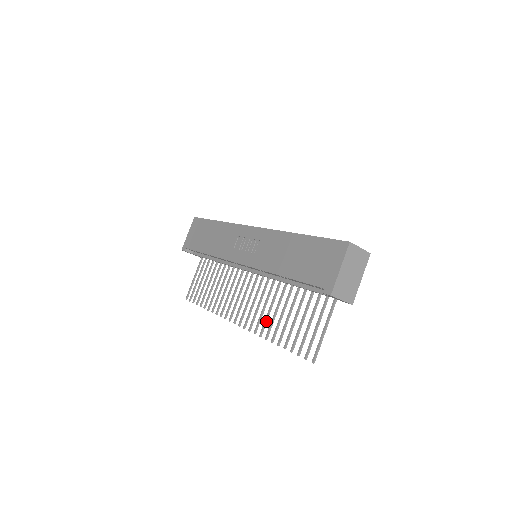
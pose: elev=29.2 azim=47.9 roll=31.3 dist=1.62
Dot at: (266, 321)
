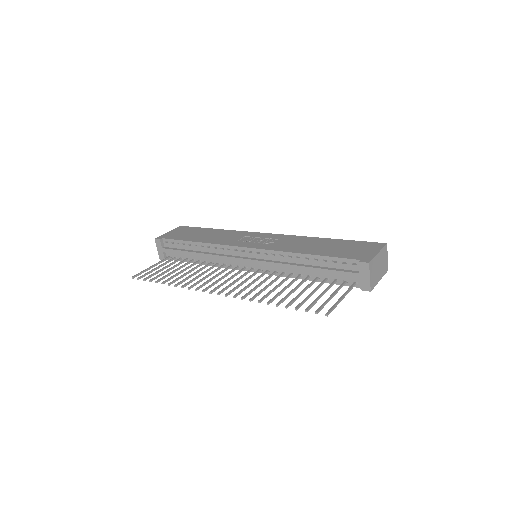
Dot at: (260, 292)
